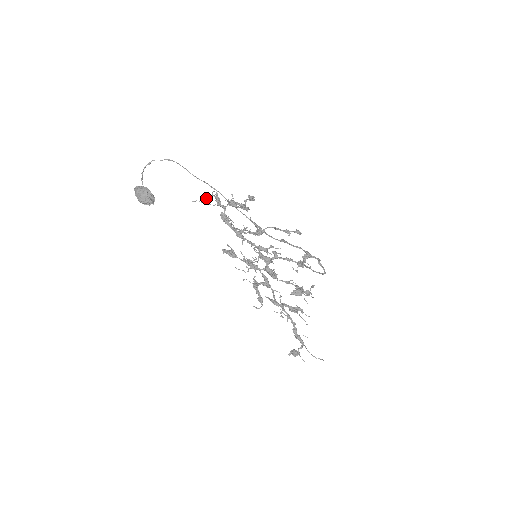
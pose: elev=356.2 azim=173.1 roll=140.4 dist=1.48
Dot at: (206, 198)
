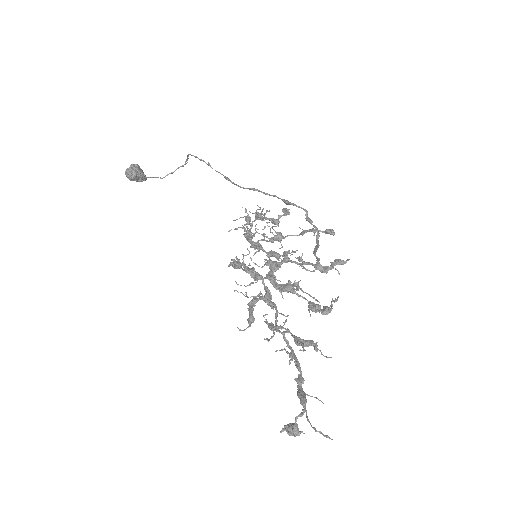
Dot at: (237, 219)
